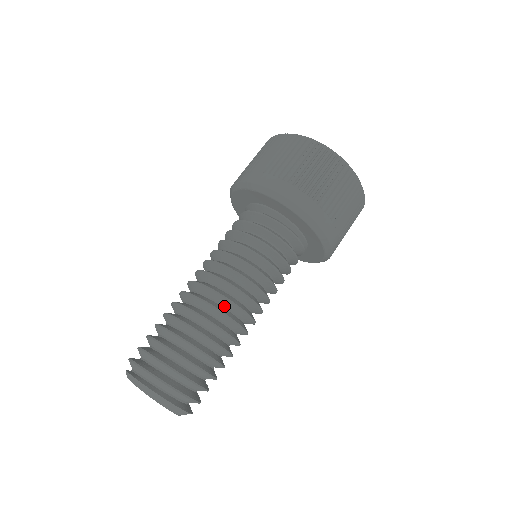
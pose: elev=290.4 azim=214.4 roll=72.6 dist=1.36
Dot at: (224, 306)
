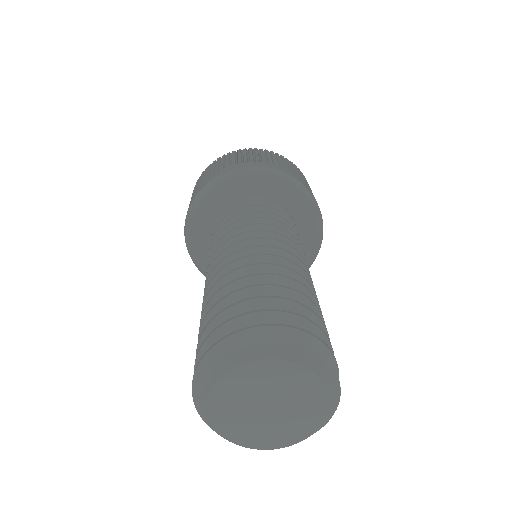
Dot at: occluded
